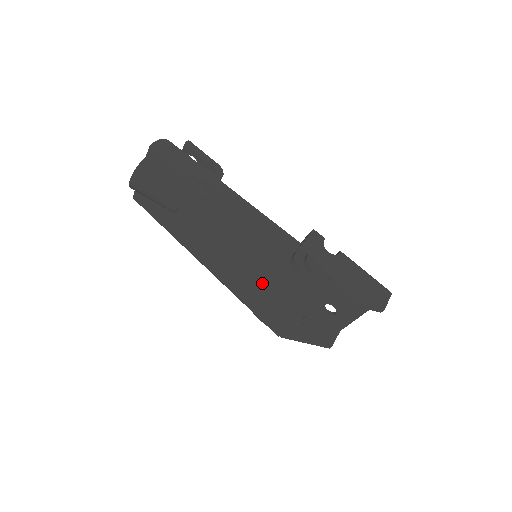
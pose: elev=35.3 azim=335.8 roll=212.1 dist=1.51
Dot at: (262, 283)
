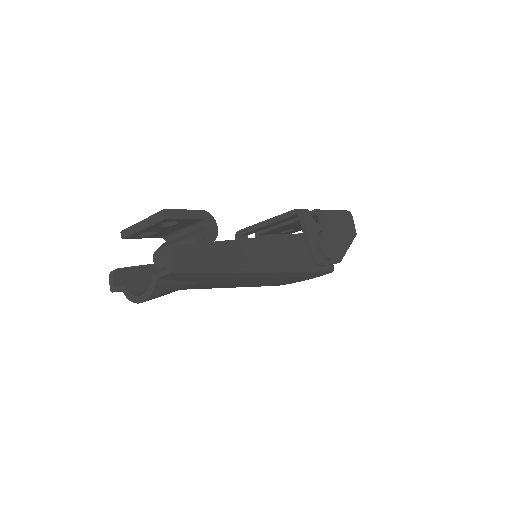
Dot at: (281, 280)
